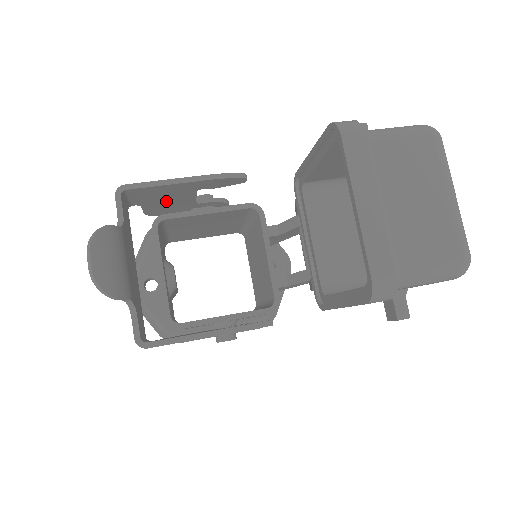
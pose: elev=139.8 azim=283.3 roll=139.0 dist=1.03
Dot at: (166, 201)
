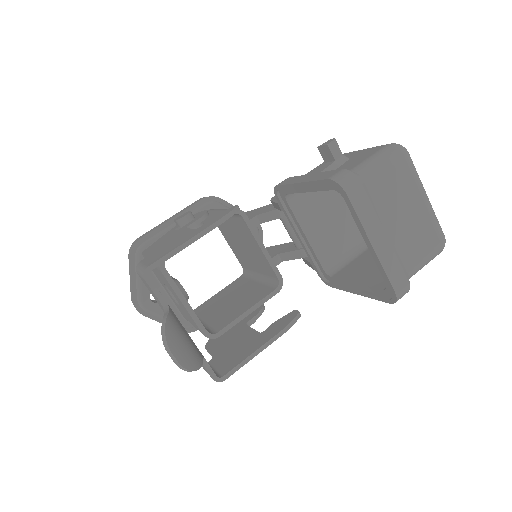
Dot at: occluded
